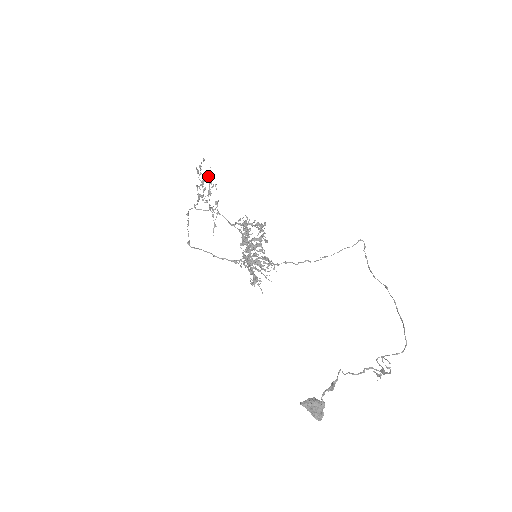
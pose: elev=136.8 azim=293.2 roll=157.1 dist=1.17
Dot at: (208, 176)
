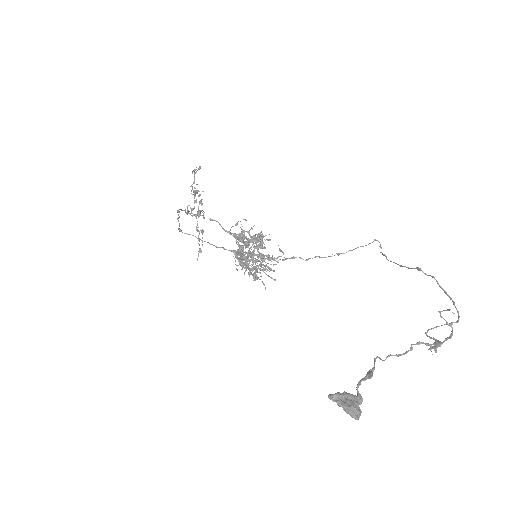
Dot at: occluded
